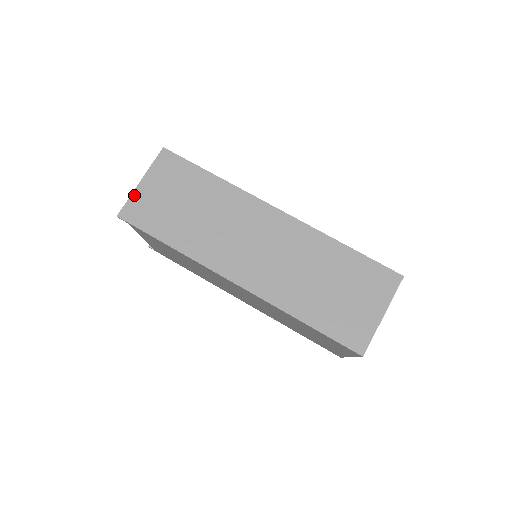
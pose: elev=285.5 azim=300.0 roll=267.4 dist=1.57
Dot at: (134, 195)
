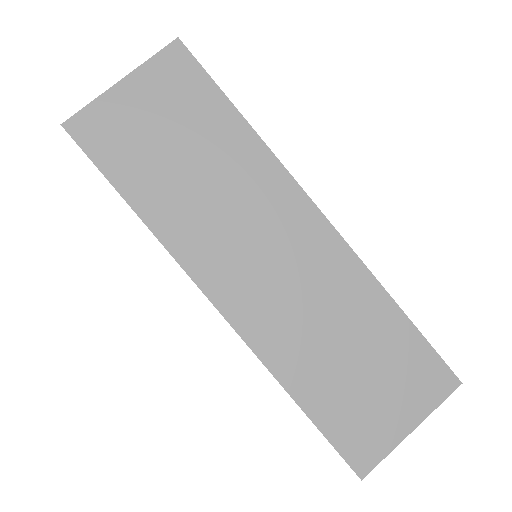
Dot at: (102, 100)
